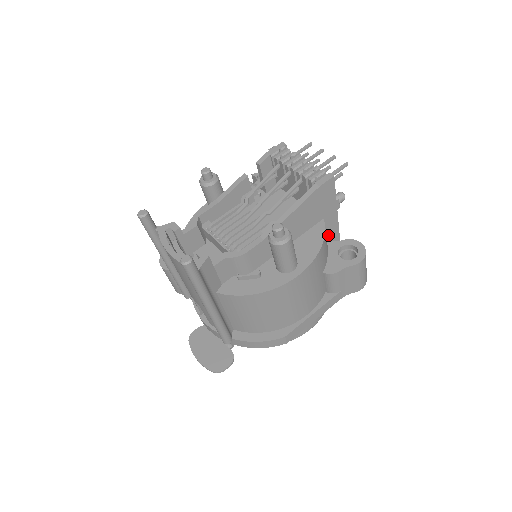
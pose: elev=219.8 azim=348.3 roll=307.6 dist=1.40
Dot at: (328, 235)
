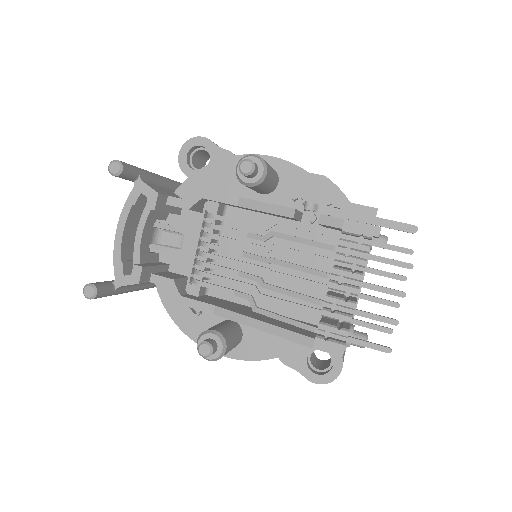
Dot at: occluded
